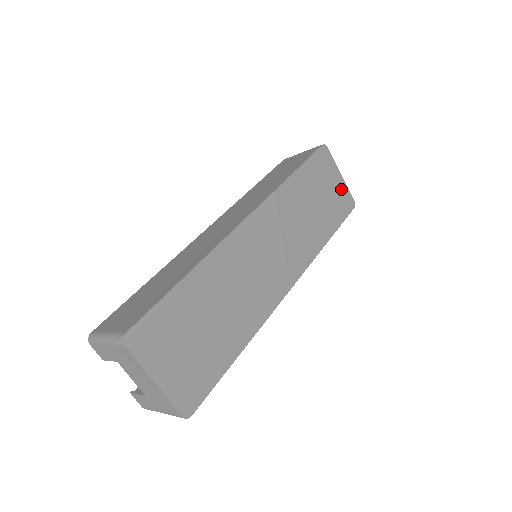
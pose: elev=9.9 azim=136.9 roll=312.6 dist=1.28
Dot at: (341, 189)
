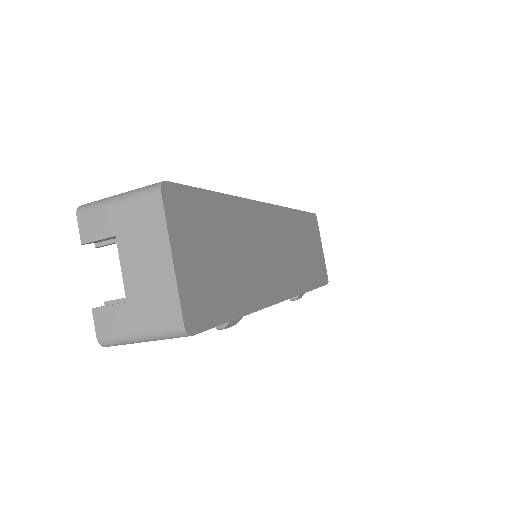
Dot at: (322, 259)
